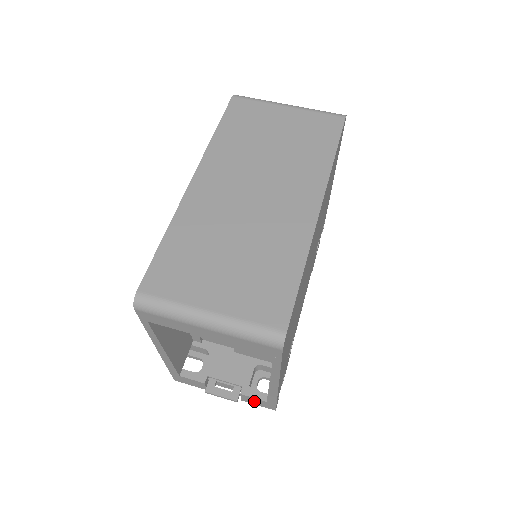
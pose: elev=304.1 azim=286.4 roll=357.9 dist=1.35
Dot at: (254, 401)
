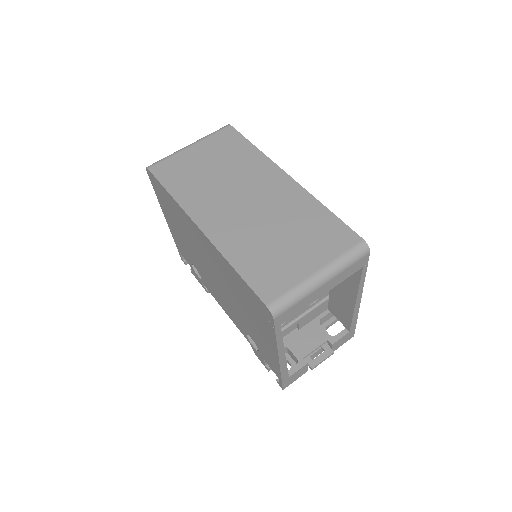
Dot at: (340, 342)
